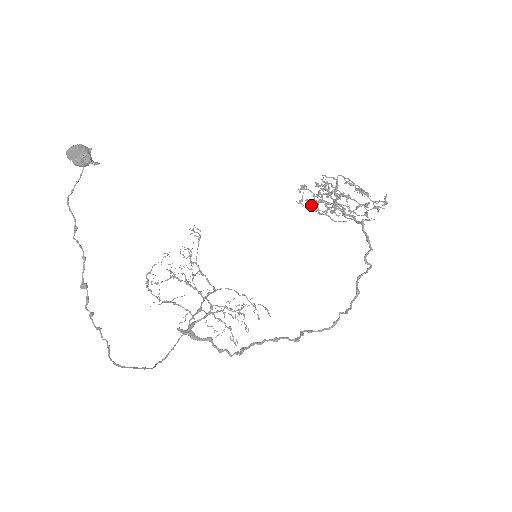
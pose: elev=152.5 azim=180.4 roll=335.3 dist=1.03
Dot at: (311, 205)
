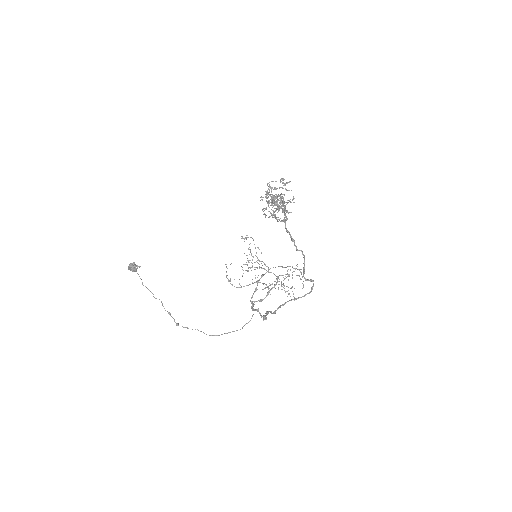
Dot at: (264, 214)
